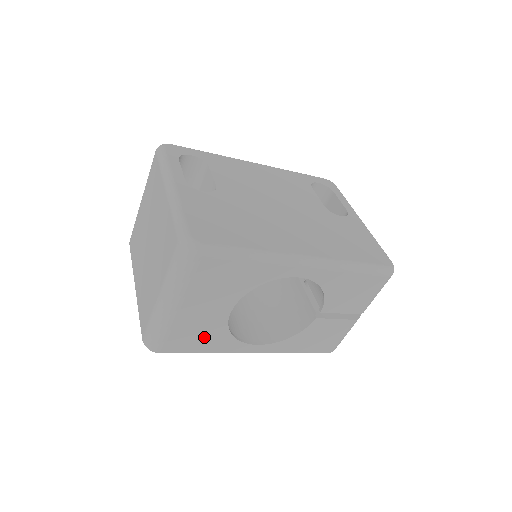
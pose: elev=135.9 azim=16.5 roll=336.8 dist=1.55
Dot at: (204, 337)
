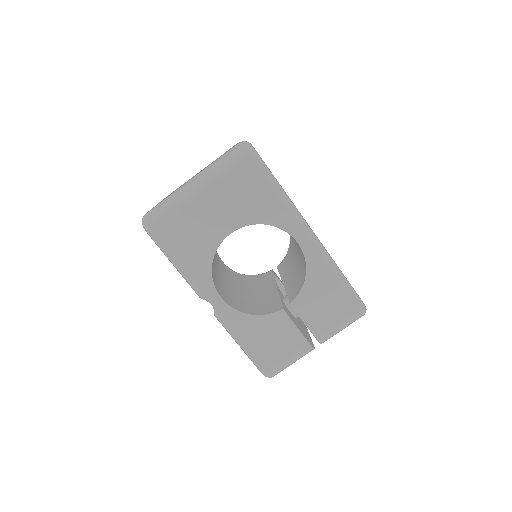
Dot at: (192, 245)
